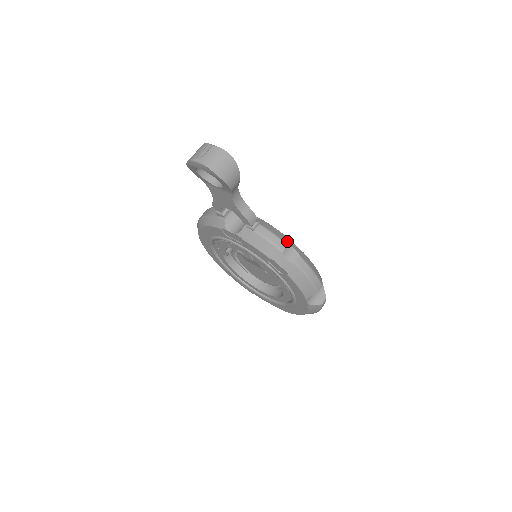
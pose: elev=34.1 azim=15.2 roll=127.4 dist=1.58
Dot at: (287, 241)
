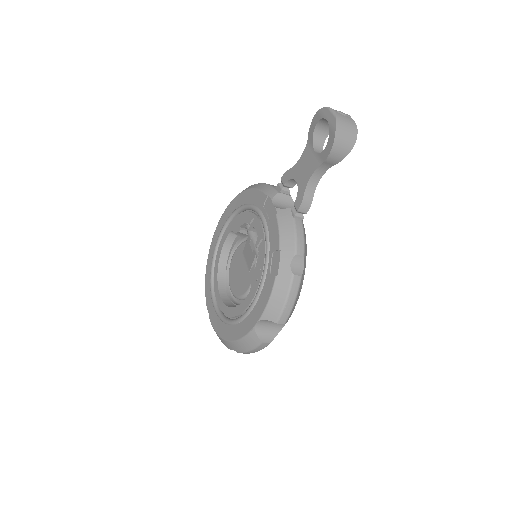
Dot at: (305, 255)
